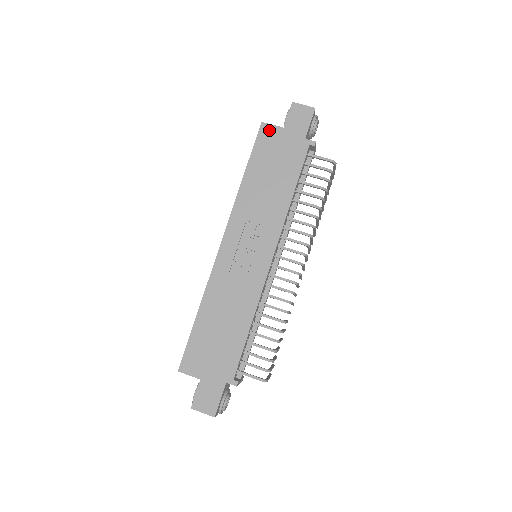
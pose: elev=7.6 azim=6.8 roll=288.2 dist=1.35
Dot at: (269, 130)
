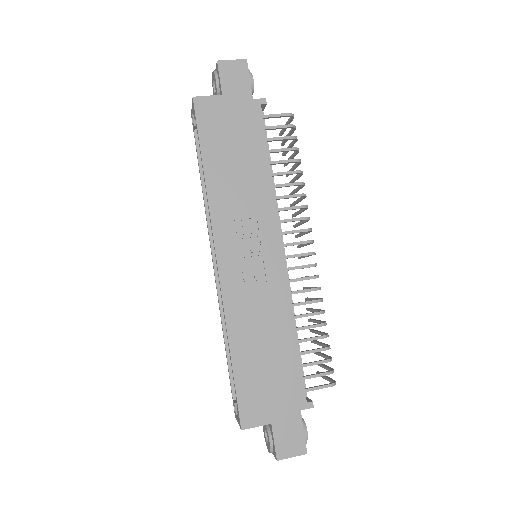
Dot at: (206, 104)
